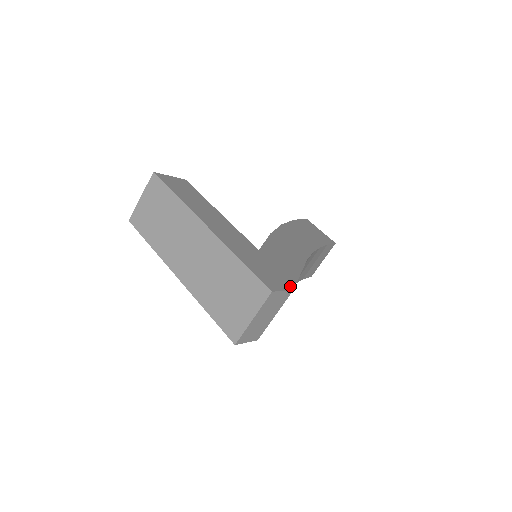
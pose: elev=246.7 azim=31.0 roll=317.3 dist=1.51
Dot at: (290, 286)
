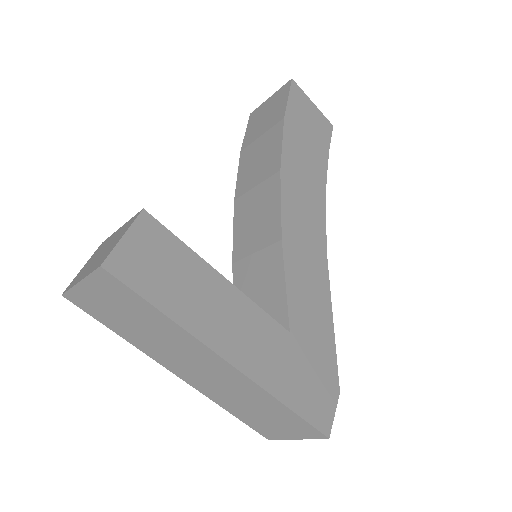
Dot at: (336, 386)
